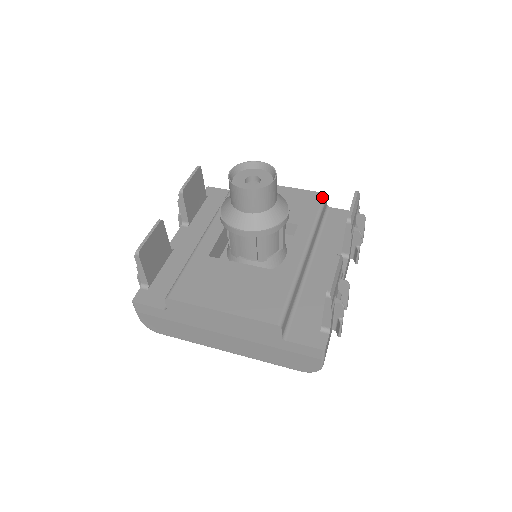
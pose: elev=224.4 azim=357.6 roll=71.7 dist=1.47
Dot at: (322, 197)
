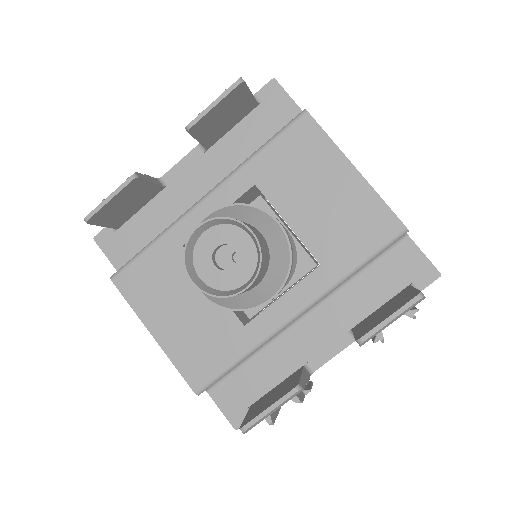
Dot at: (395, 233)
